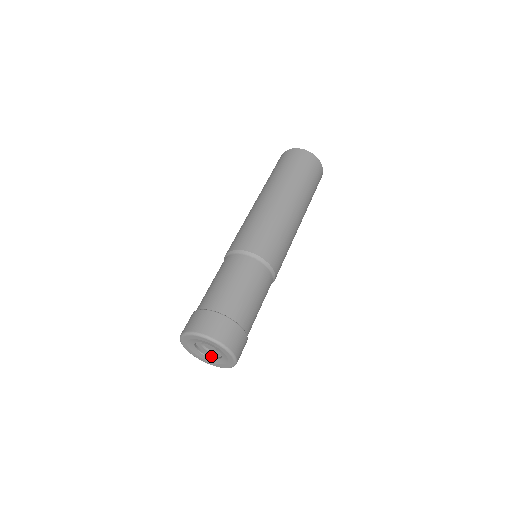
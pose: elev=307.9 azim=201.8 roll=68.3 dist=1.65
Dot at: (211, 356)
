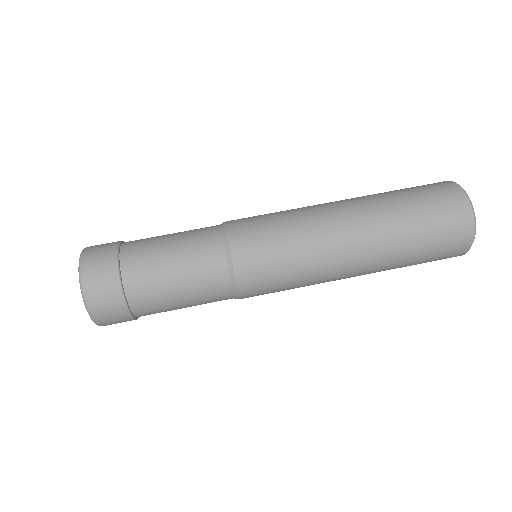
Dot at: occluded
